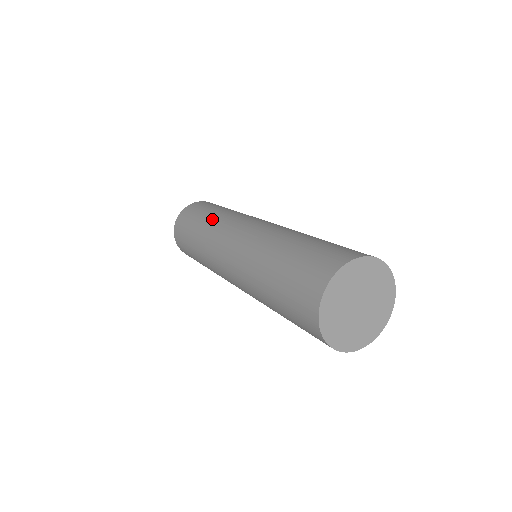
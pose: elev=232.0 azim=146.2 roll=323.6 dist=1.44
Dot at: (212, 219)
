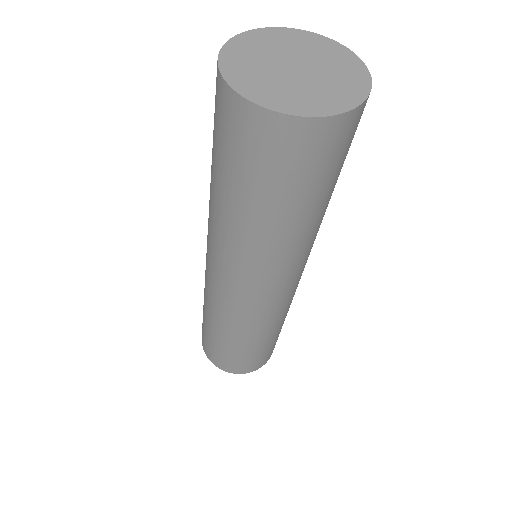
Dot at: occluded
